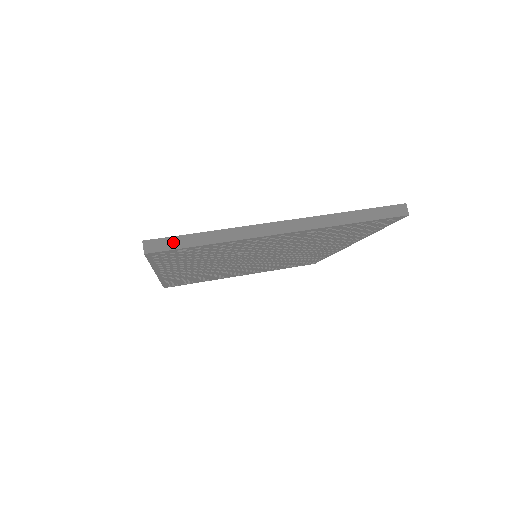
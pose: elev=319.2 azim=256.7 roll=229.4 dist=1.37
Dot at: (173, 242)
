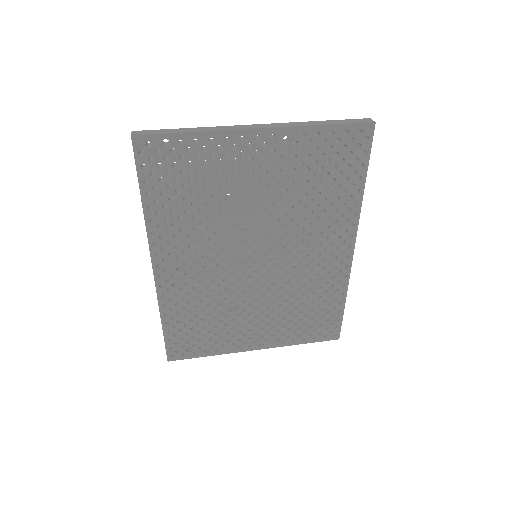
Dot at: (158, 131)
